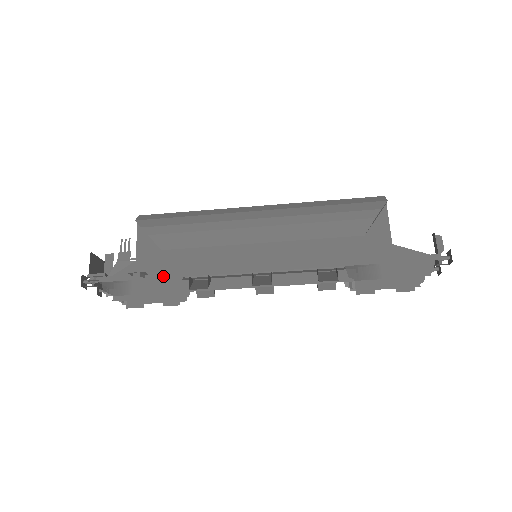
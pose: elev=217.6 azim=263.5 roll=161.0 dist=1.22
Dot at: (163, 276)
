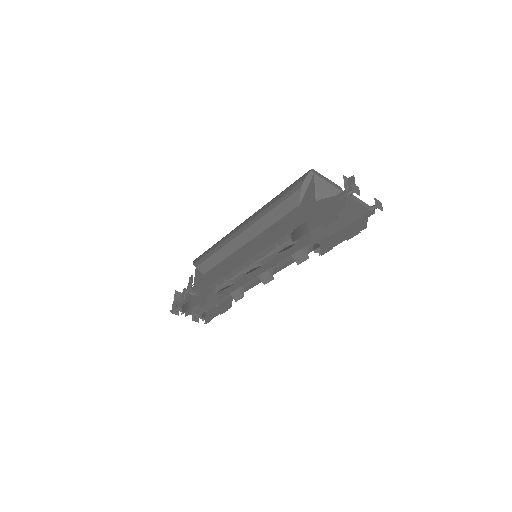
Dot at: (202, 290)
